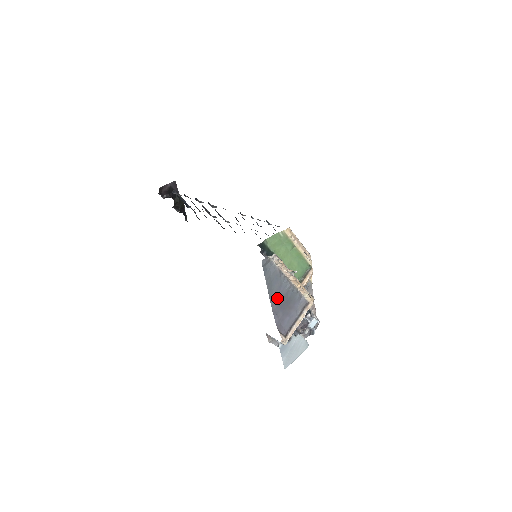
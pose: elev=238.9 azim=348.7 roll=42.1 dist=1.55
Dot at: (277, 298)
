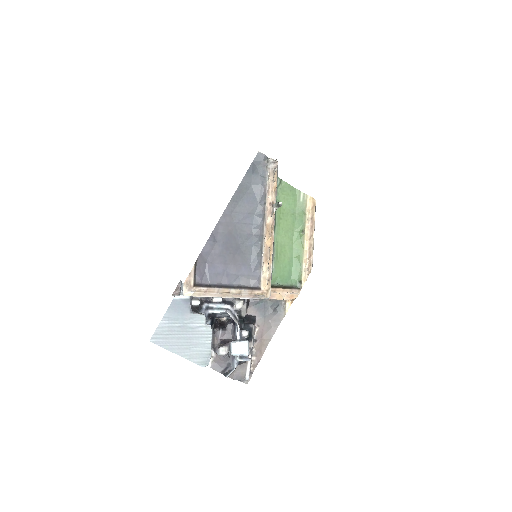
Dot at: (233, 223)
